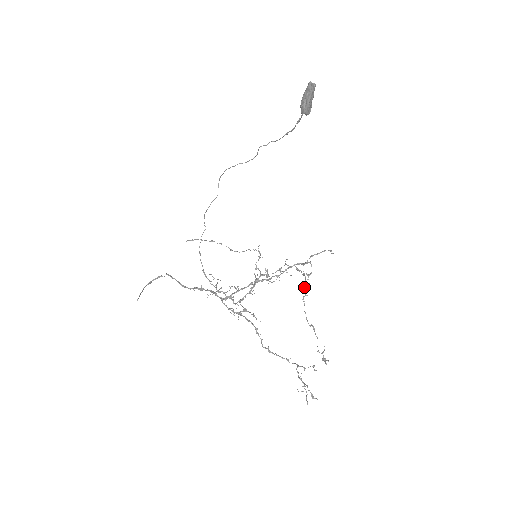
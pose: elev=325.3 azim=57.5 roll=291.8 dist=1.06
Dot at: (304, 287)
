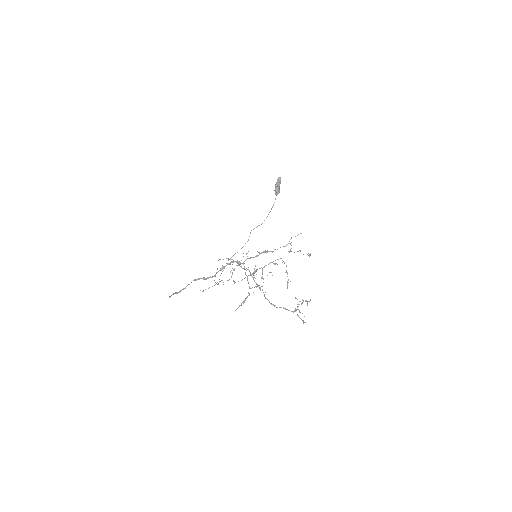
Dot at: (289, 251)
